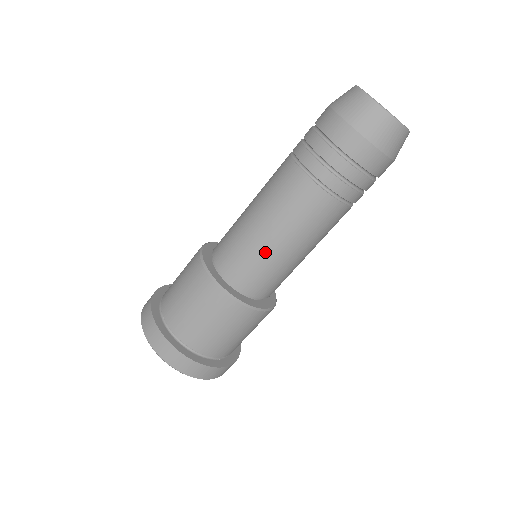
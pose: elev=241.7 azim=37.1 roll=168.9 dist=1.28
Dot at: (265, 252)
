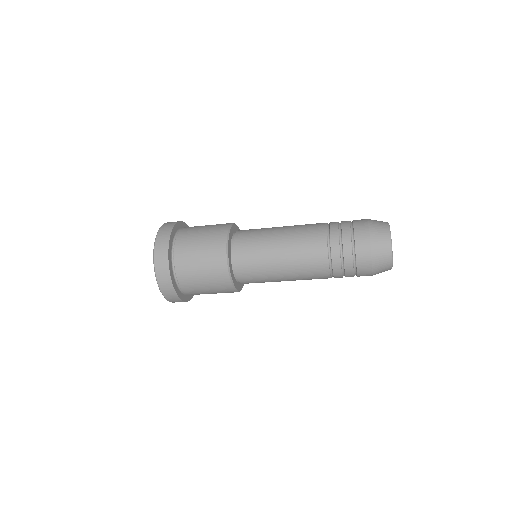
Dot at: occluded
